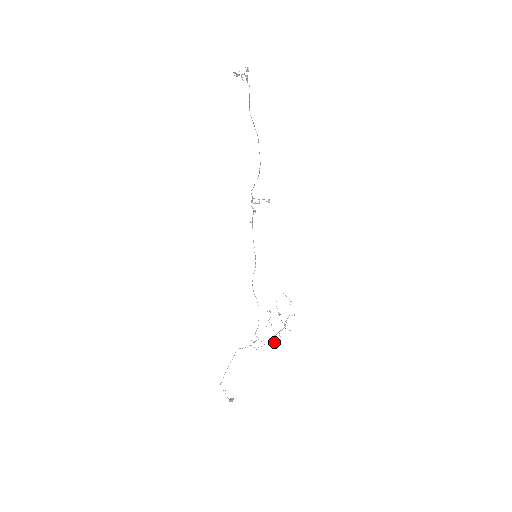
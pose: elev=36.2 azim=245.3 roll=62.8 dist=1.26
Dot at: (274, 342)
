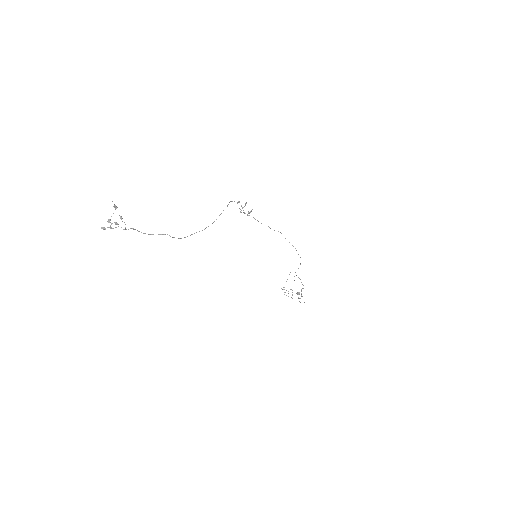
Dot at: occluded
